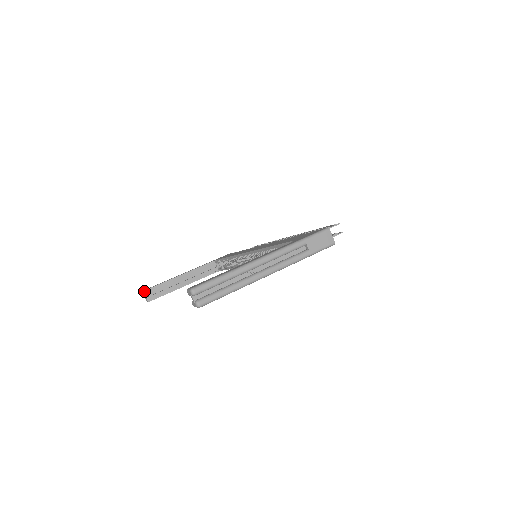
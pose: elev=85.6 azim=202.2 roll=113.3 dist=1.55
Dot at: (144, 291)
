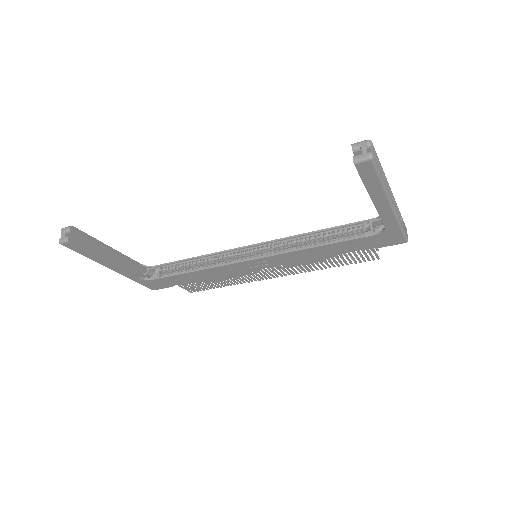
Dot at: (71, 226)
